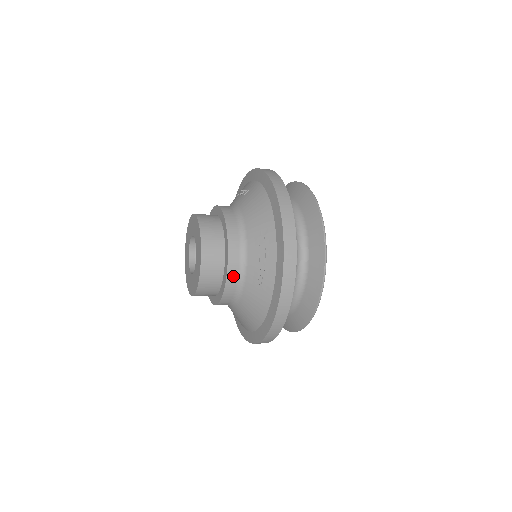
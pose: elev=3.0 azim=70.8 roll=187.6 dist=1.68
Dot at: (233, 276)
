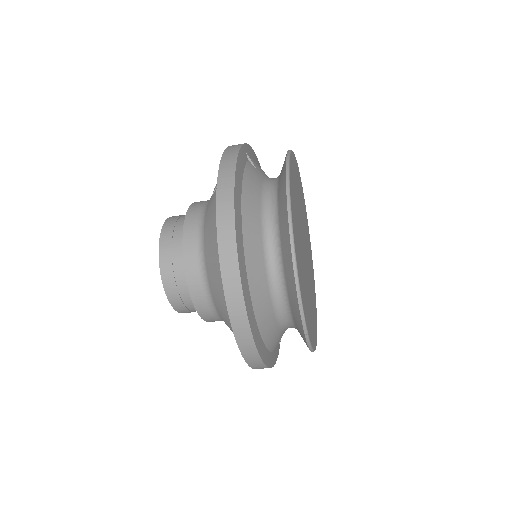
Dot at: (195, 210)
